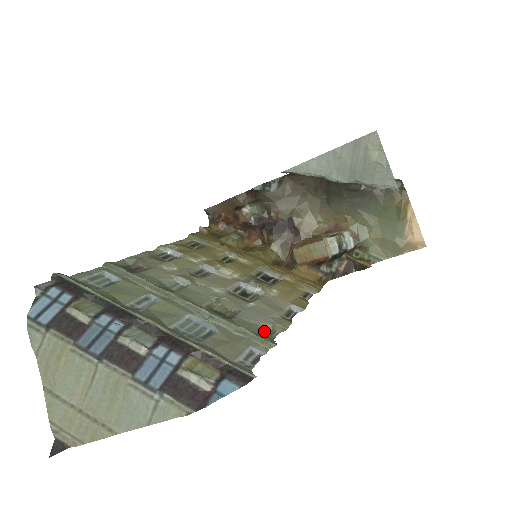
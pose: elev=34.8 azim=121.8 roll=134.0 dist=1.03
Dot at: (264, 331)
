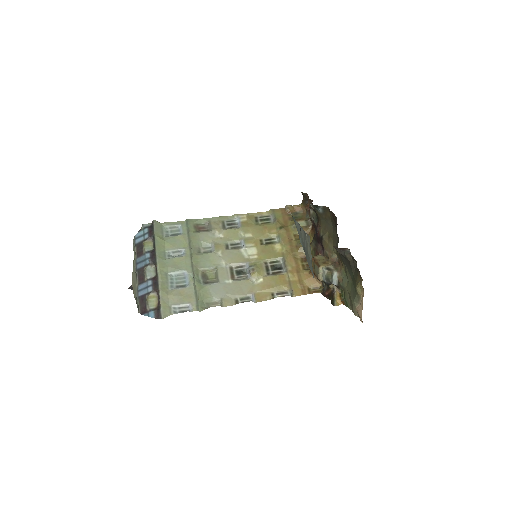
Dot at: (210, 300)
